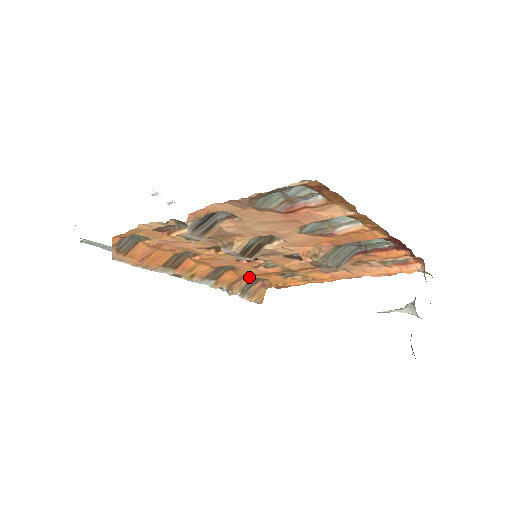
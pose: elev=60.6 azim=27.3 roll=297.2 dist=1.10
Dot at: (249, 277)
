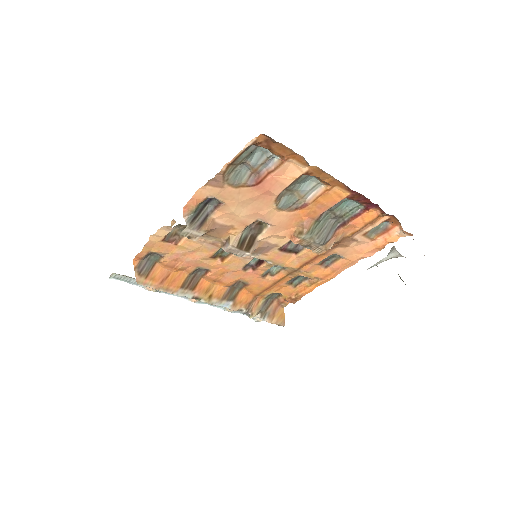
Dot at: (263, 294)
